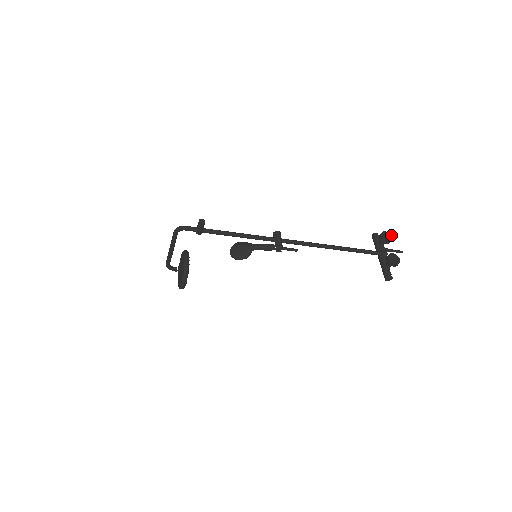
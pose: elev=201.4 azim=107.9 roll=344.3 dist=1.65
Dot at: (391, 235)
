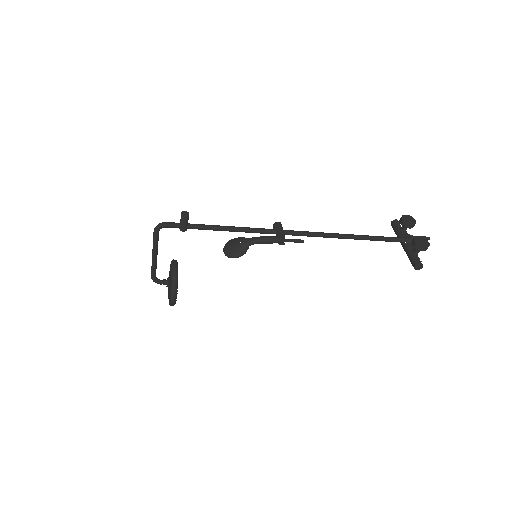
Dot at: (413, 218)
